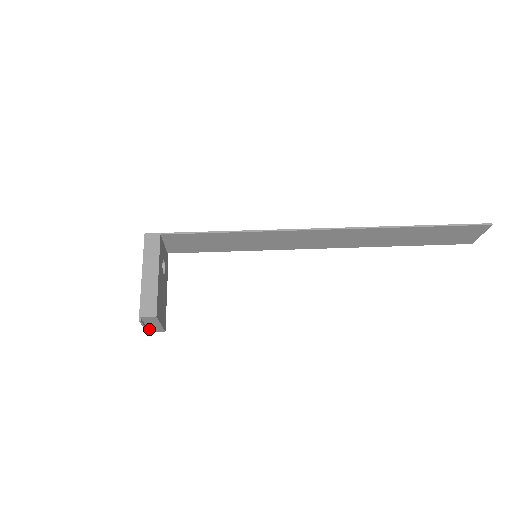
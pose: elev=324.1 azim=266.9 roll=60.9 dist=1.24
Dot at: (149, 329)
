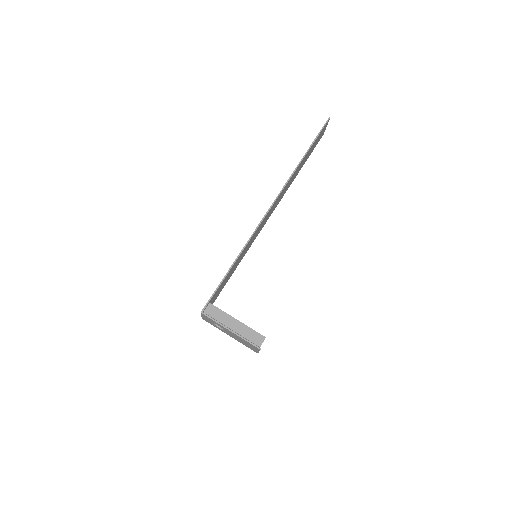
Dot at: occluded
